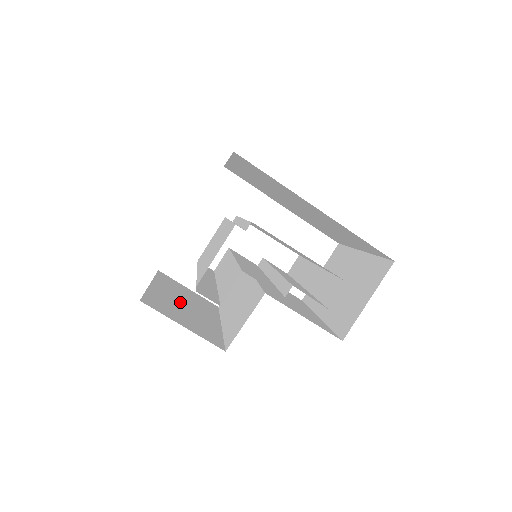
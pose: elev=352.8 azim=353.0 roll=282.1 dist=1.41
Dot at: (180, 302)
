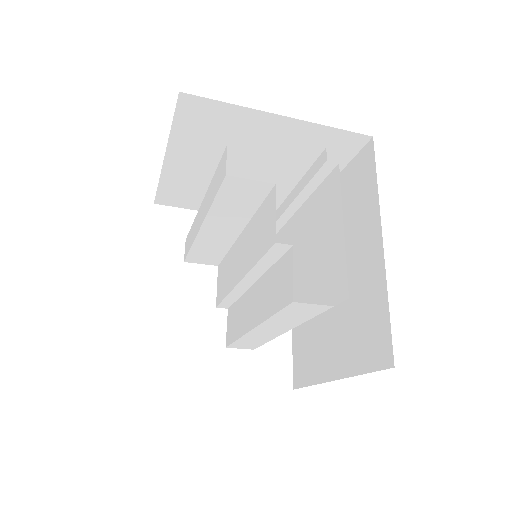
Dot at: occluded
